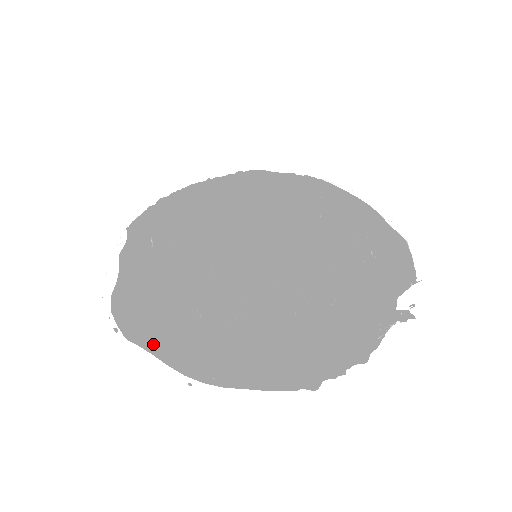
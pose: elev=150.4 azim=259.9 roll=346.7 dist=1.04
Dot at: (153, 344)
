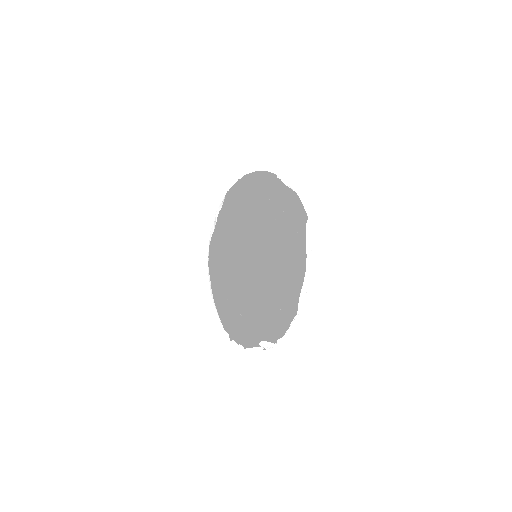
Dot at: (214, 273)
